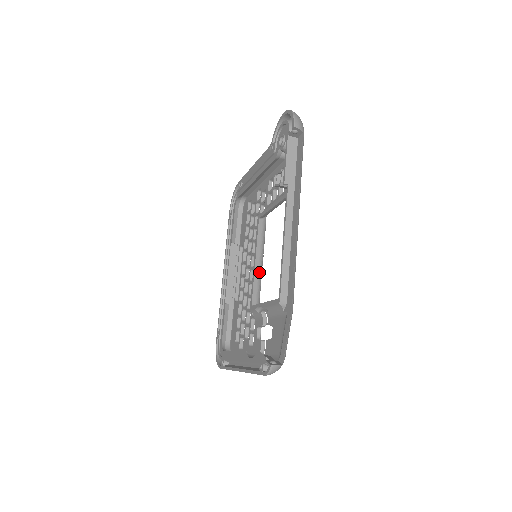
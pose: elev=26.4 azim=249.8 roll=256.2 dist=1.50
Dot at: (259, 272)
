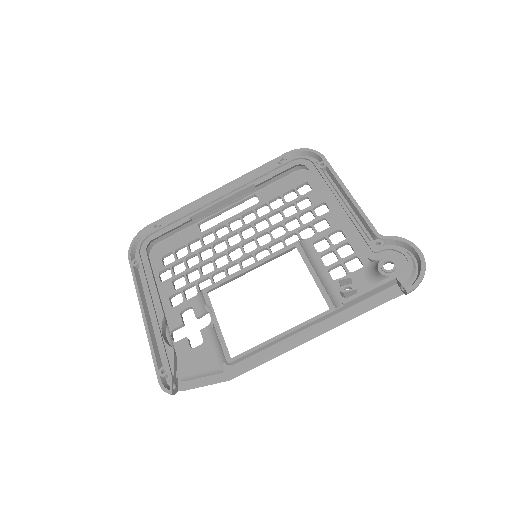
Dot at: (242, 275)
